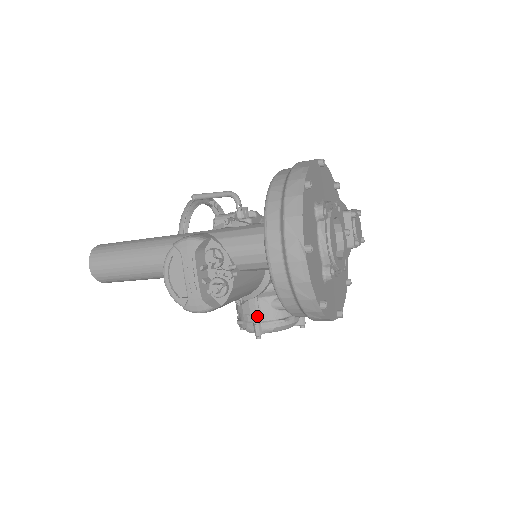
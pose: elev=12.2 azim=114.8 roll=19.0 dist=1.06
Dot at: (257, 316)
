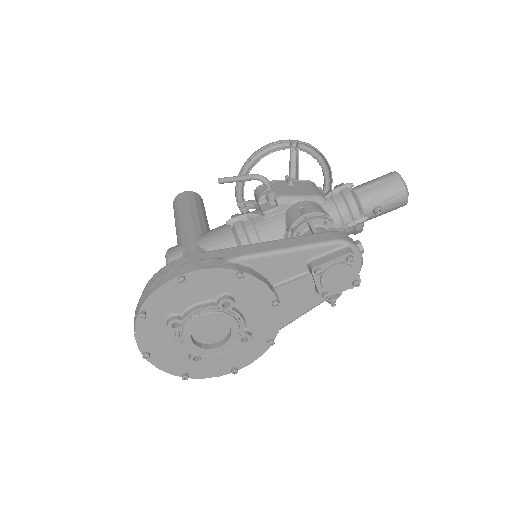
Dot at: occluded
